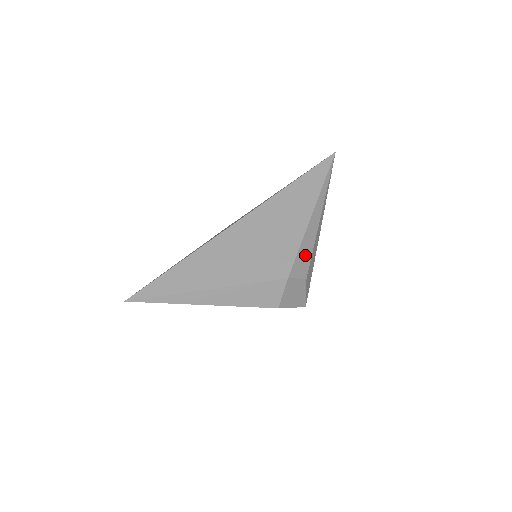
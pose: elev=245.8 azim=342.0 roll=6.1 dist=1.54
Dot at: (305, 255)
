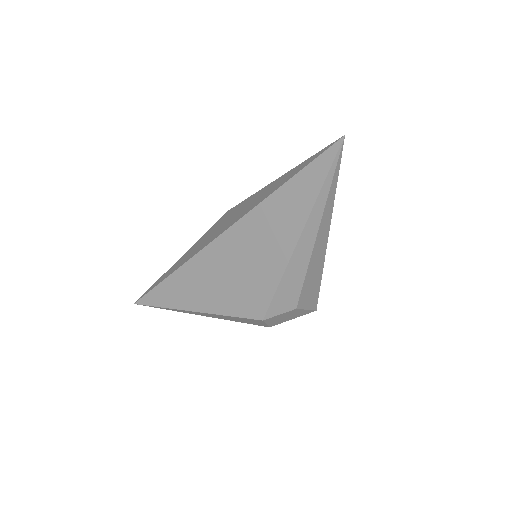
Dot at: (290, 289)
